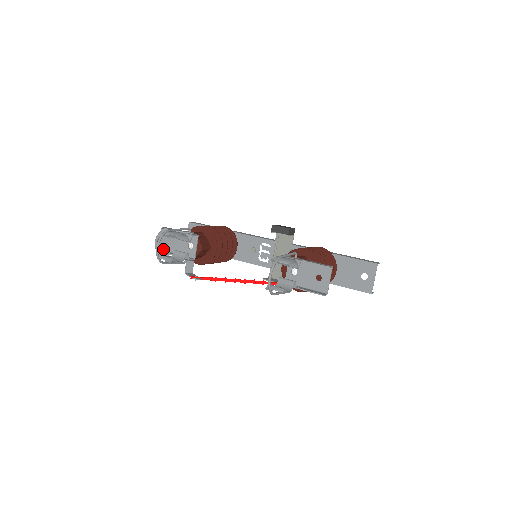
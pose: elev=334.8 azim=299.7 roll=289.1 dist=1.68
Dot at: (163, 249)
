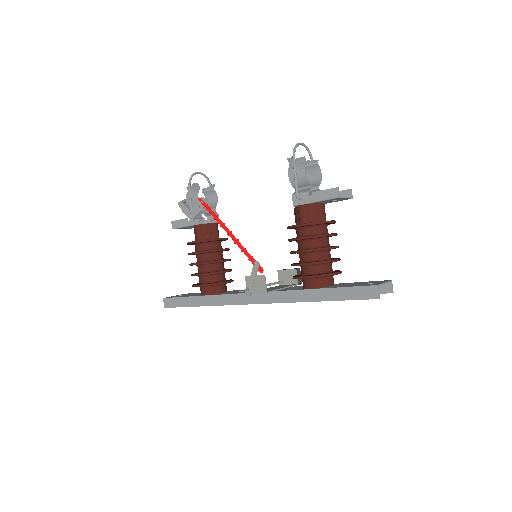
Dot at: occluded
